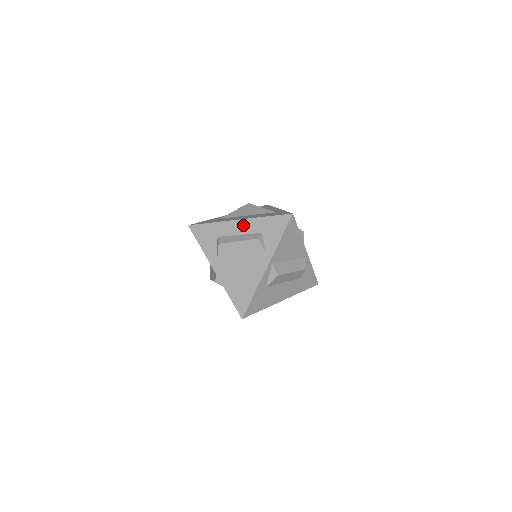
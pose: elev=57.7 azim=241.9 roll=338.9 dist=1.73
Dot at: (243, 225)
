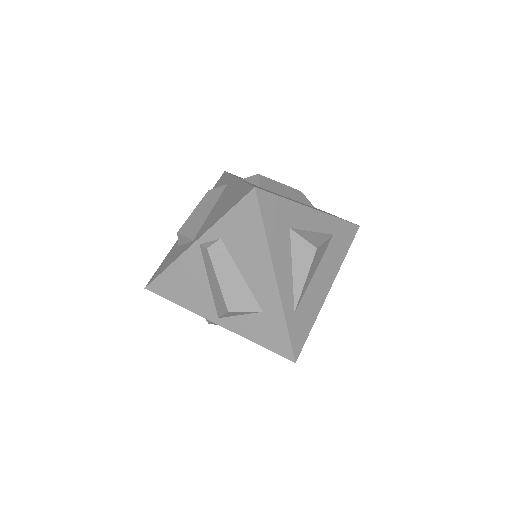
Dot at: occluded
